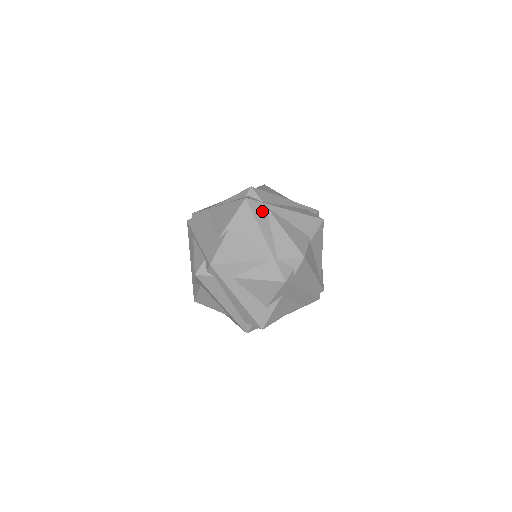
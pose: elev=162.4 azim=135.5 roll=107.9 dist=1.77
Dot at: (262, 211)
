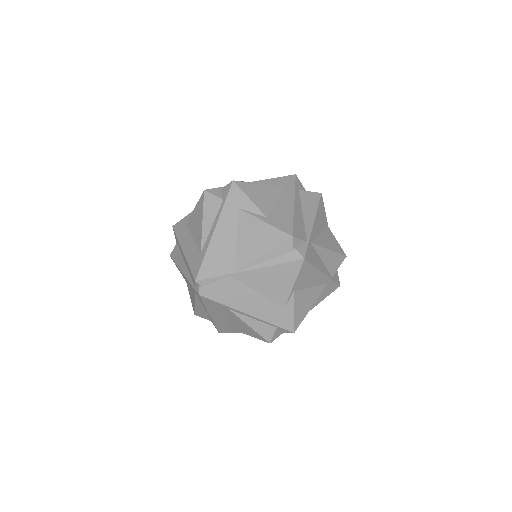
Dot at: (312, 252)
